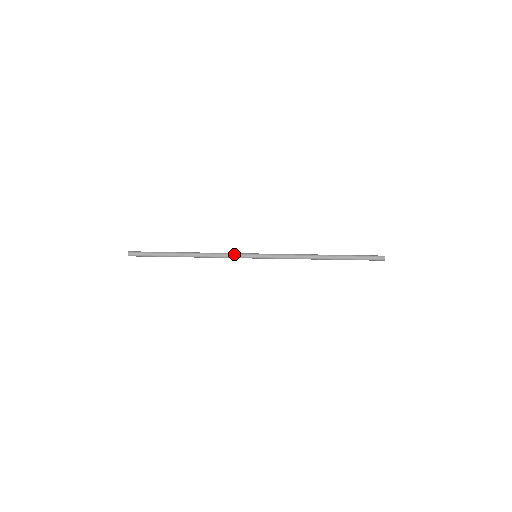
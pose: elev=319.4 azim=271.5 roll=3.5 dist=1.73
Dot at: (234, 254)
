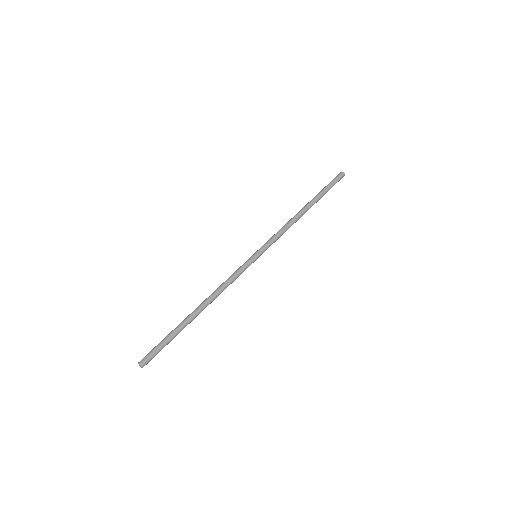
Dot at: (238, 270)
